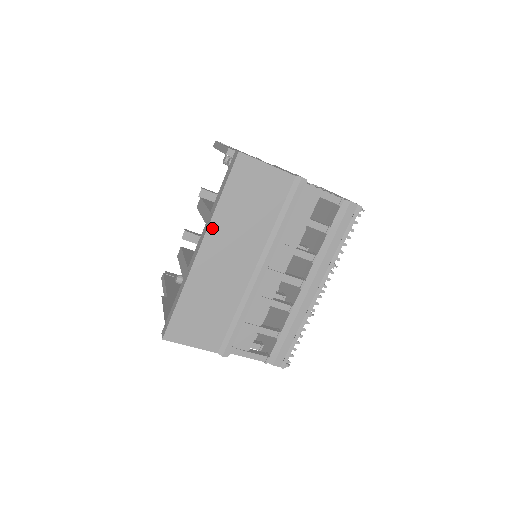
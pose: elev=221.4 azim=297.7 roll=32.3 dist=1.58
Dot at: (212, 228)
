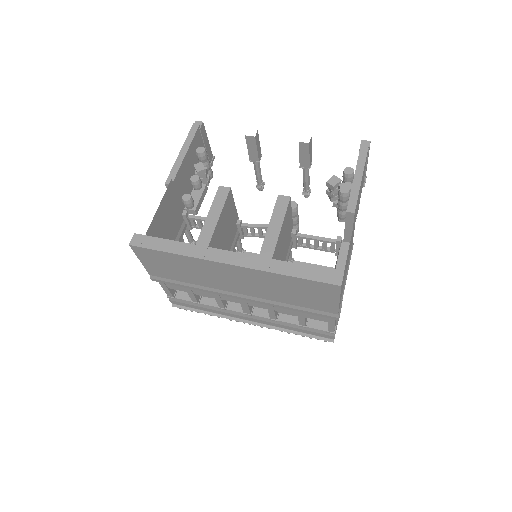
Dot at: (256, 271)
